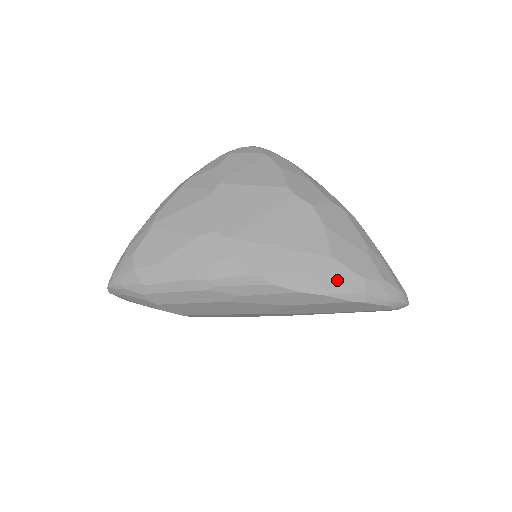
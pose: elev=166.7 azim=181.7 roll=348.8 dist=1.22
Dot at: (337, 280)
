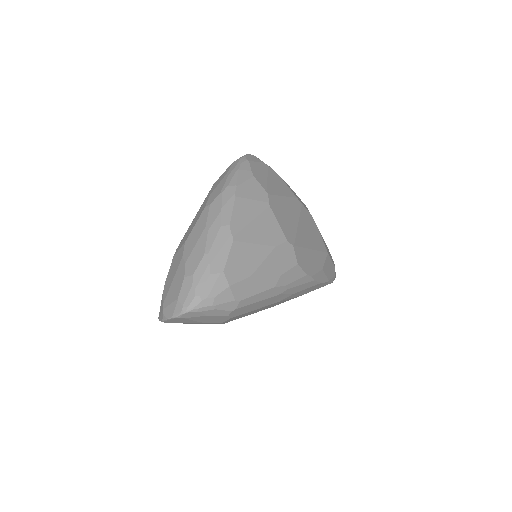
Dot at: (329, 269)
